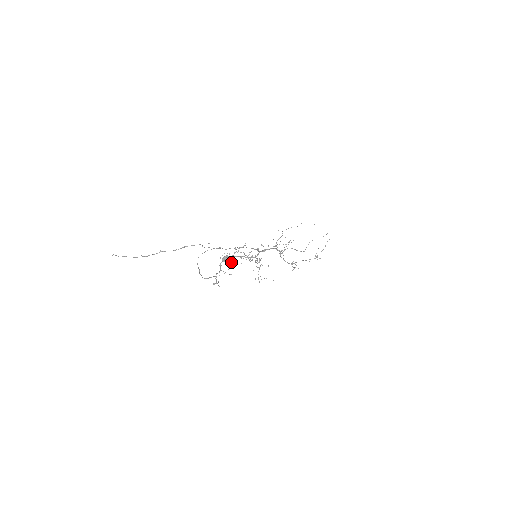
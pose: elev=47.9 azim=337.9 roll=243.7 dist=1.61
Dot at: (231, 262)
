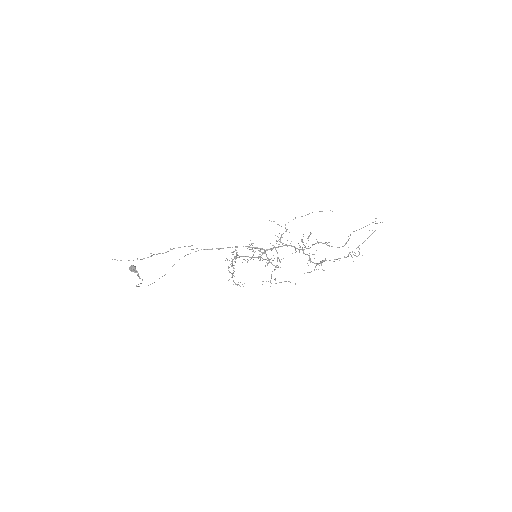
Dot at: occluded
